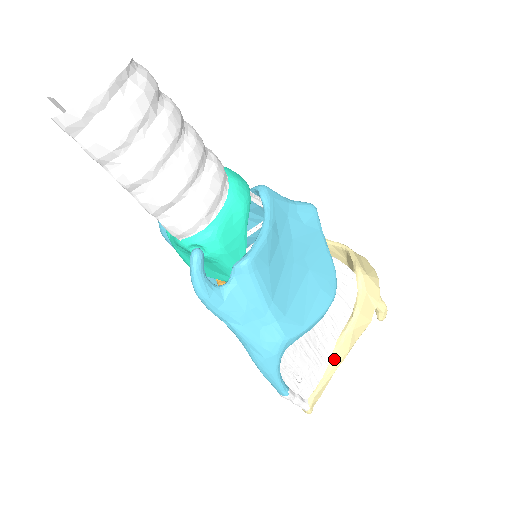
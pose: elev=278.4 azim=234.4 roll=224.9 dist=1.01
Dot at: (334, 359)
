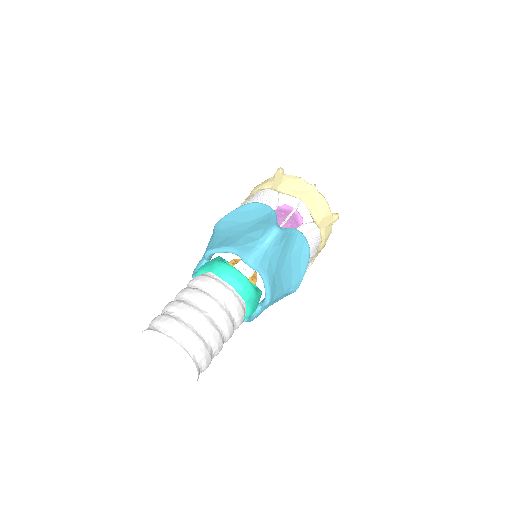
Dot at: (318, 252)
